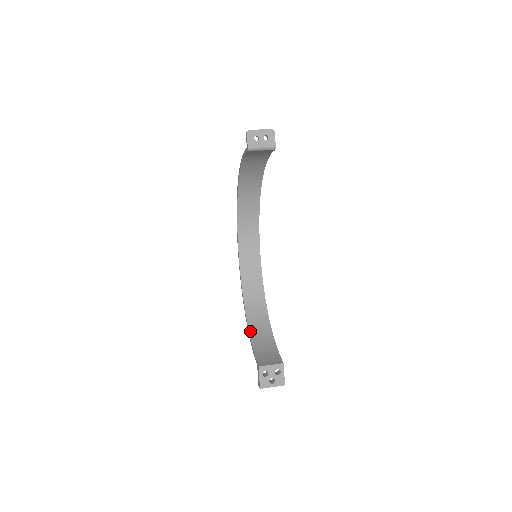
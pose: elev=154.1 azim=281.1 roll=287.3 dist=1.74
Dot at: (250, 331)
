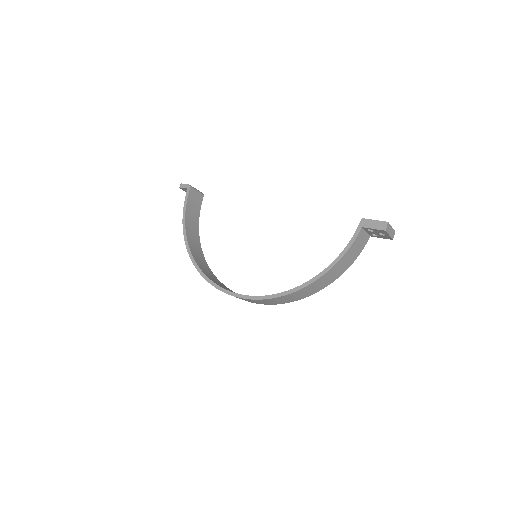
Dot at: (325, 269)
